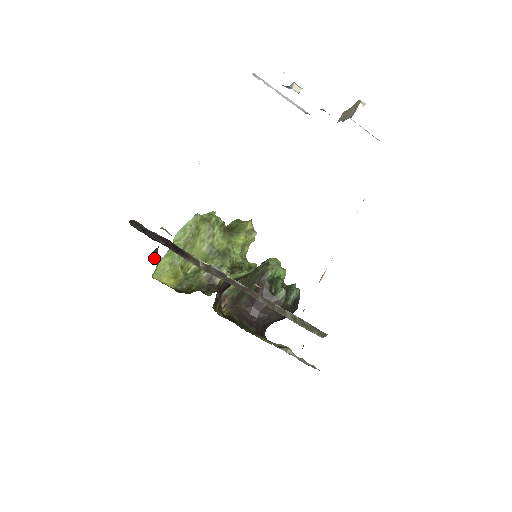
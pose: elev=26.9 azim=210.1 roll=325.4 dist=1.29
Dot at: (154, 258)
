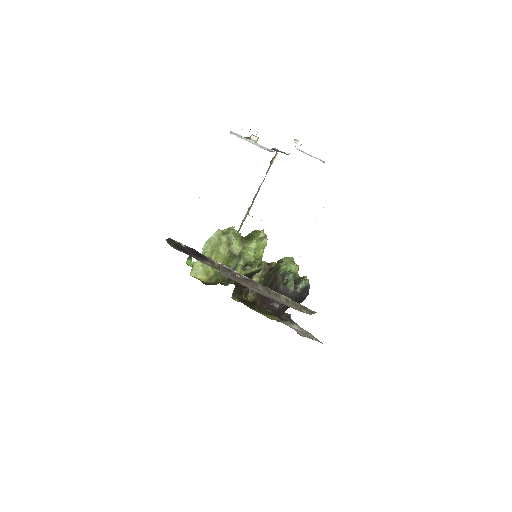
Dot at: (190, 262)
